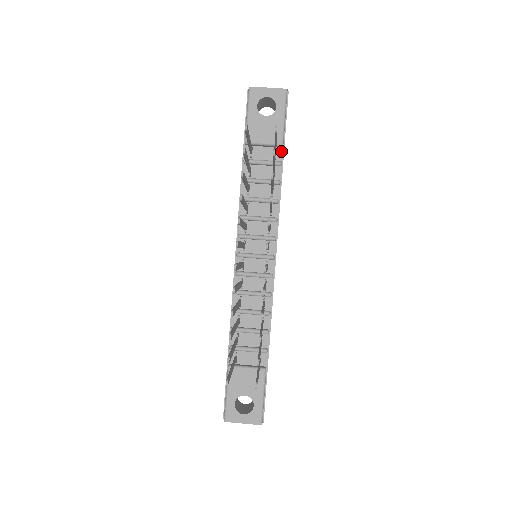
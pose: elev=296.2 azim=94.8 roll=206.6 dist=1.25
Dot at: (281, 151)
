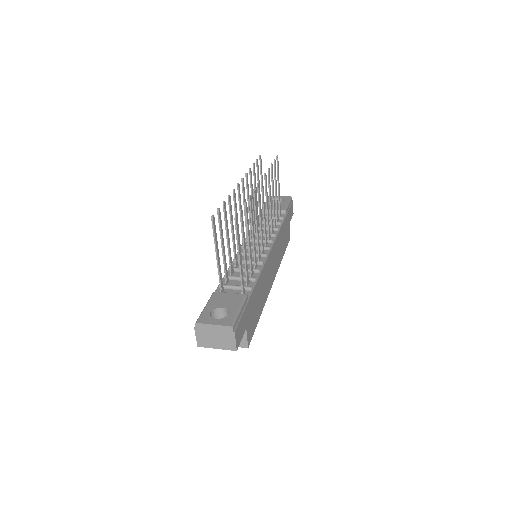
Dot at: (284, 215)
